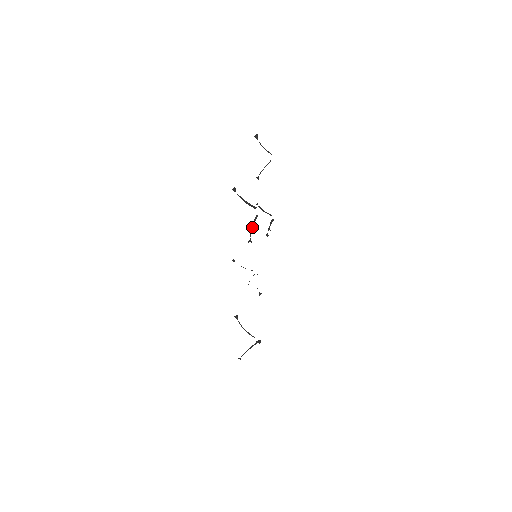
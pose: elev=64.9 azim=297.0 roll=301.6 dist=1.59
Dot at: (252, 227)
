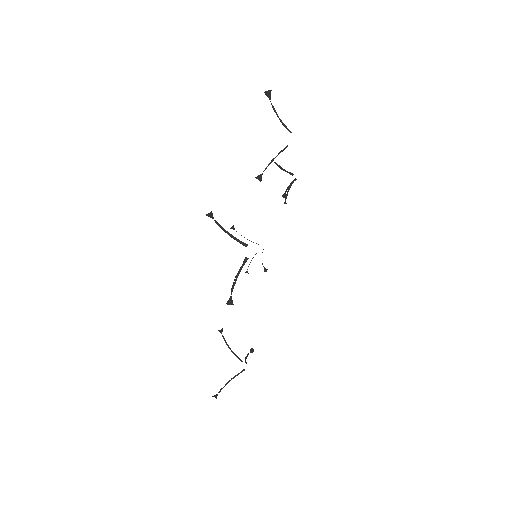
Dot at: (236, 277)
